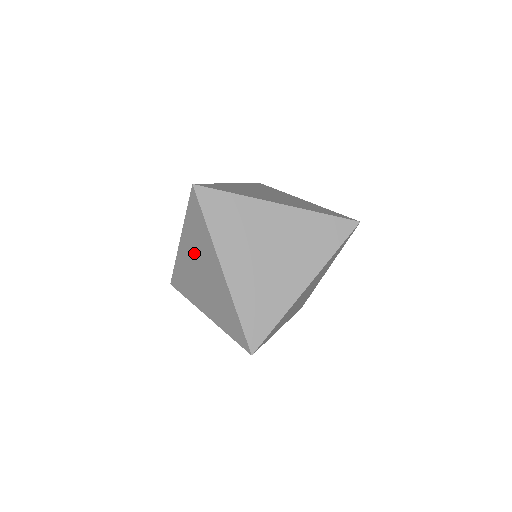
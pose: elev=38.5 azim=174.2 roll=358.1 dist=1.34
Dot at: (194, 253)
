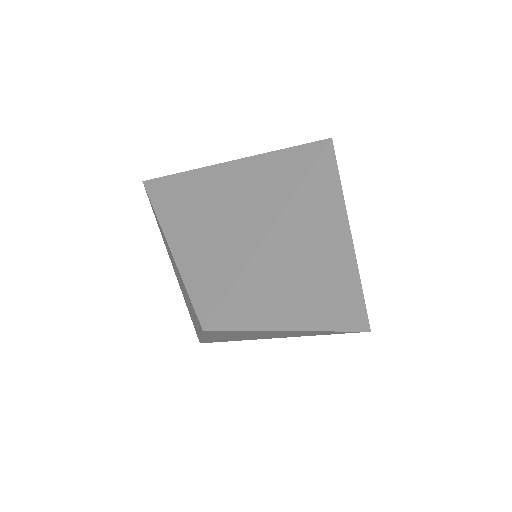
Dot at: (240, 184)
